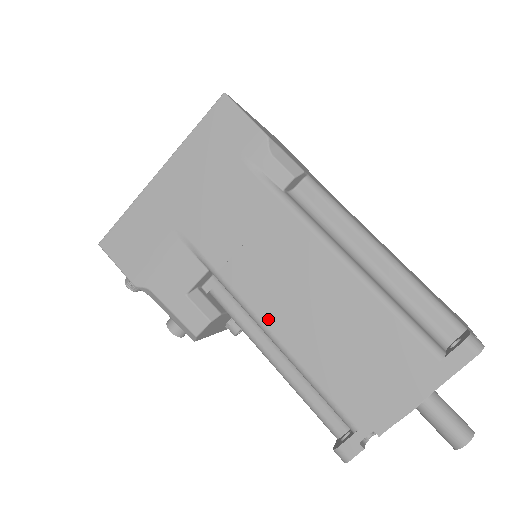
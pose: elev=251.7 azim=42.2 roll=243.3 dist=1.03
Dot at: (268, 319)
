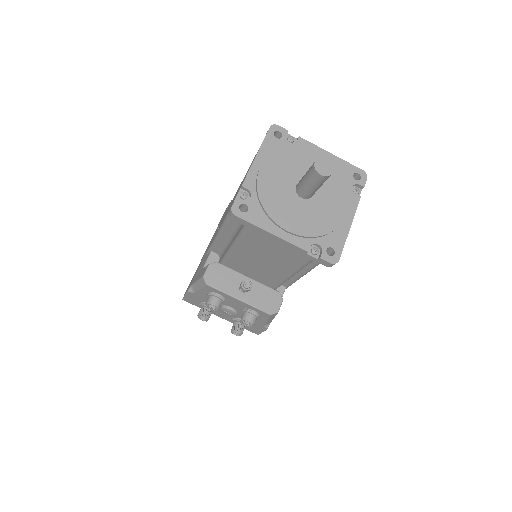
Dot at: occluded
